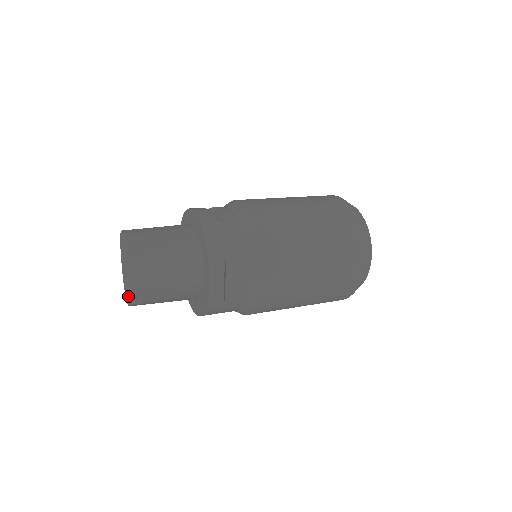
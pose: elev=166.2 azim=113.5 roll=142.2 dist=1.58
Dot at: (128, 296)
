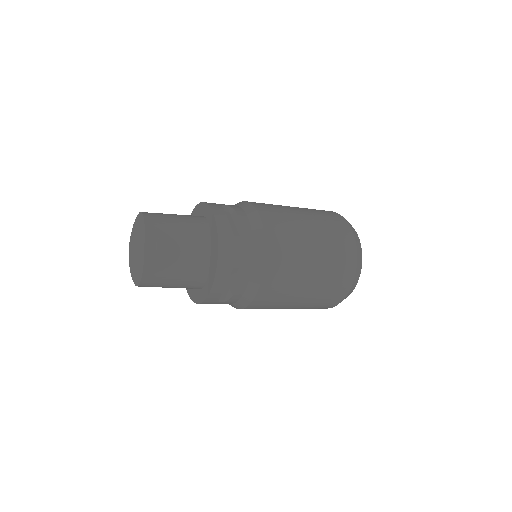
Dot at: (141, 260)
